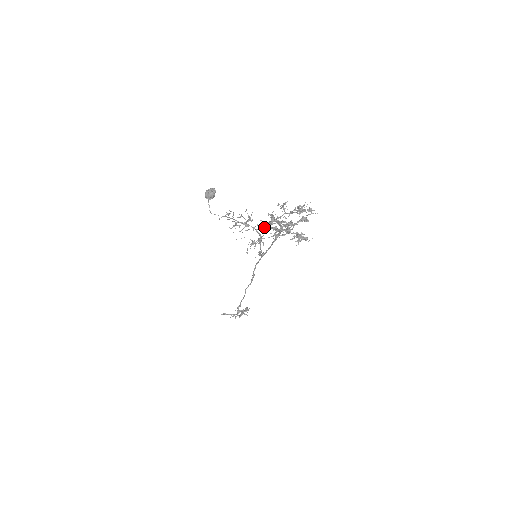
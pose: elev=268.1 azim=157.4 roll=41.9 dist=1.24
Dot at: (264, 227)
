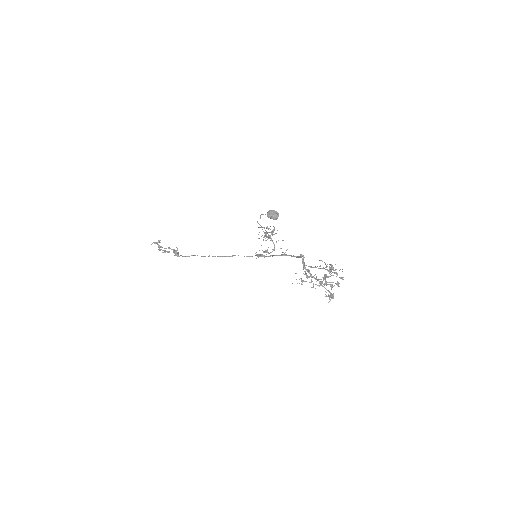
Dot at: (304, 268)
